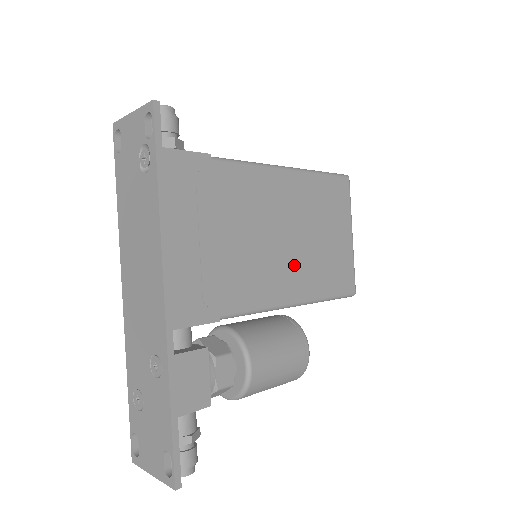
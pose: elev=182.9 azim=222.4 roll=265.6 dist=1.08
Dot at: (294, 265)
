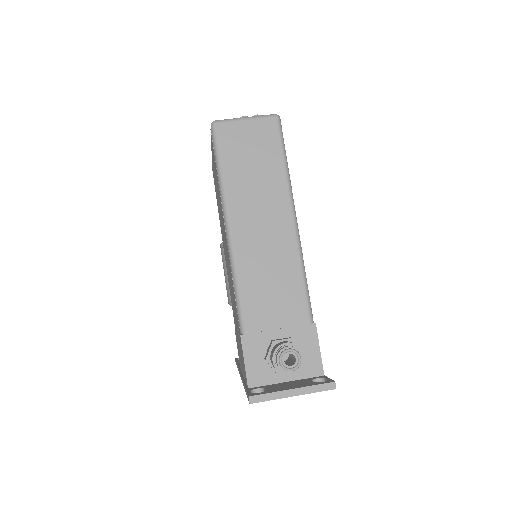
Dot at: occluded
